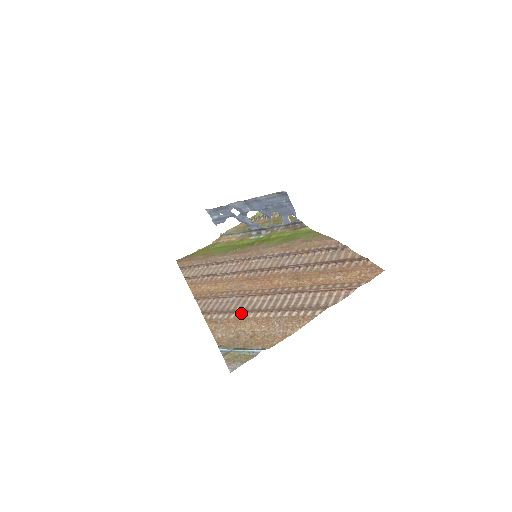
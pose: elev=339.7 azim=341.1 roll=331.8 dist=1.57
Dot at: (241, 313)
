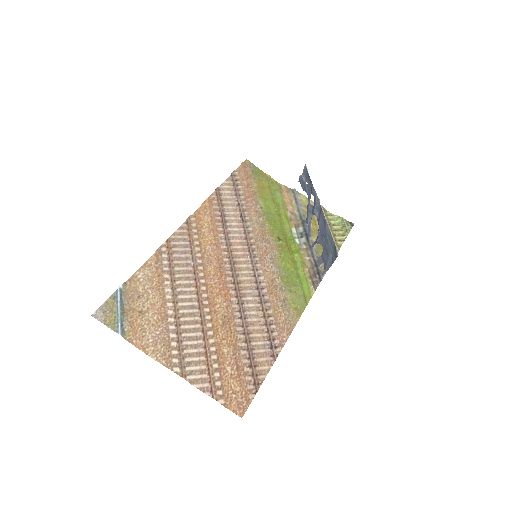
Dot at: (171, 284)
